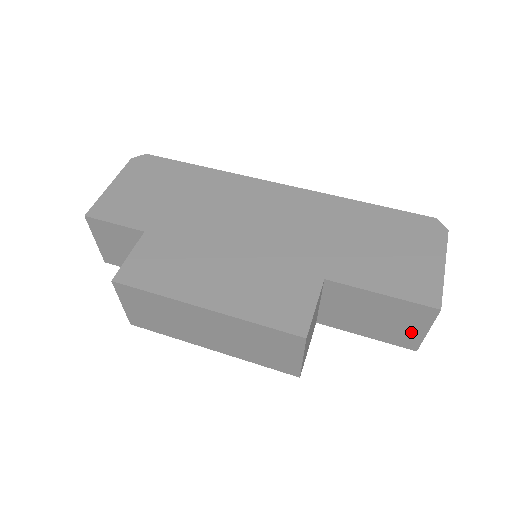
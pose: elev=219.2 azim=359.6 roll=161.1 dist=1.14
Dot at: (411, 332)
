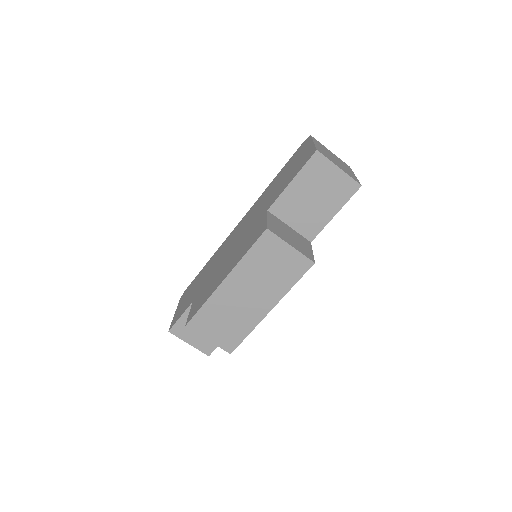
Dot at: (337, 180)
